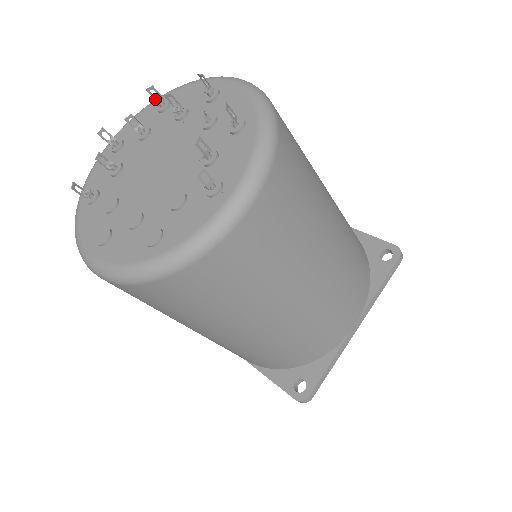
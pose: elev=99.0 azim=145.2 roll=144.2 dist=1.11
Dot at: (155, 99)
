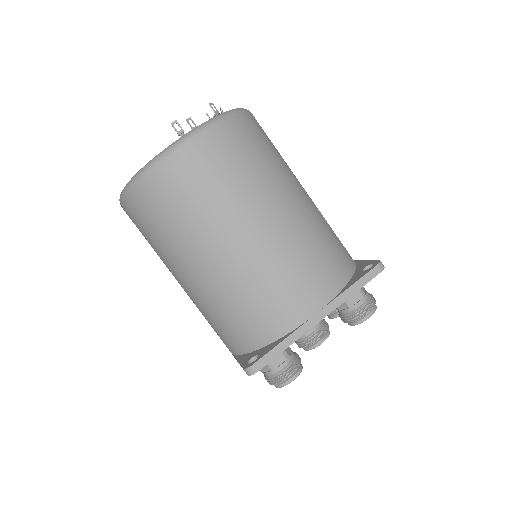
Dot at: occluded
